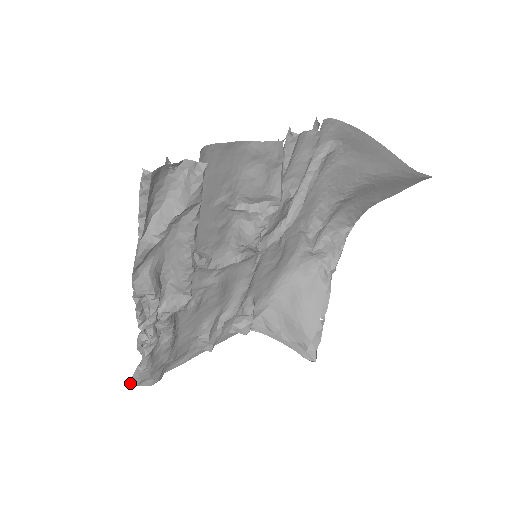
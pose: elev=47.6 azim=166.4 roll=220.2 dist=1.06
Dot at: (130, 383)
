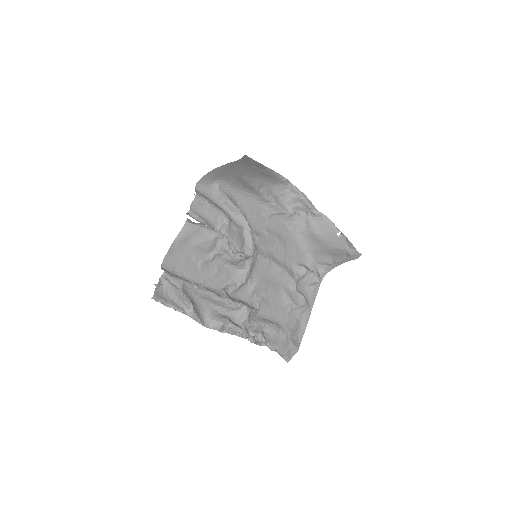
Dot at: (286, 360)
